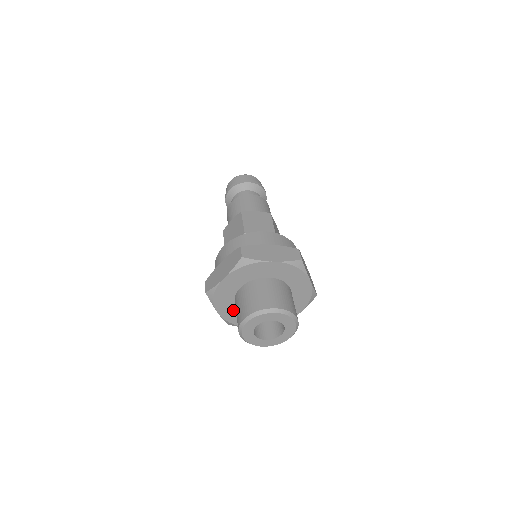
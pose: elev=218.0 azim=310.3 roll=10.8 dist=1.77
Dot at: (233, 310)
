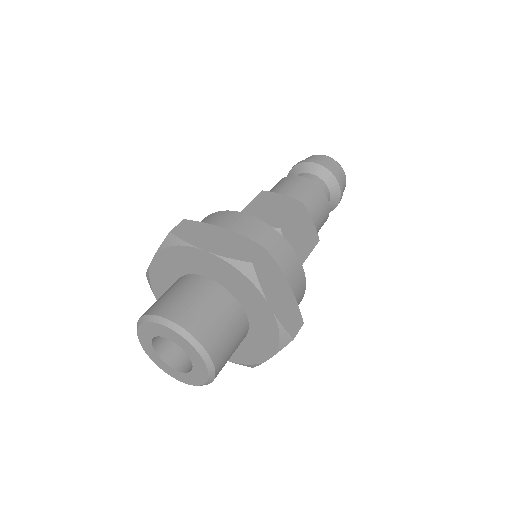
Dot at: occluded
